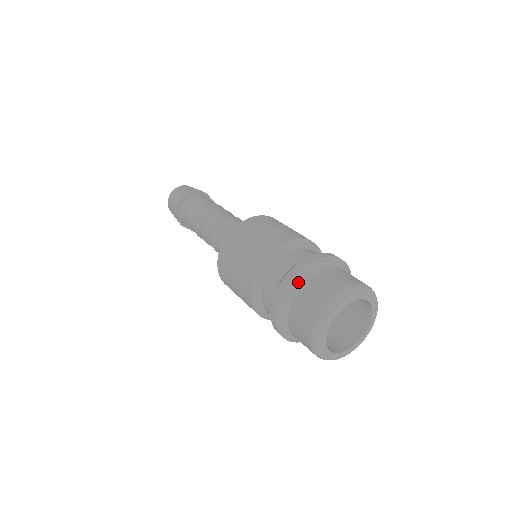
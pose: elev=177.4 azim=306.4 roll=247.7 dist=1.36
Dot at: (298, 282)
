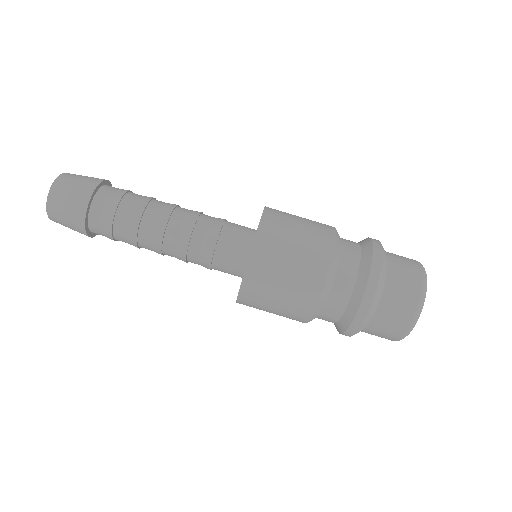
Dot at: (381, 285)
